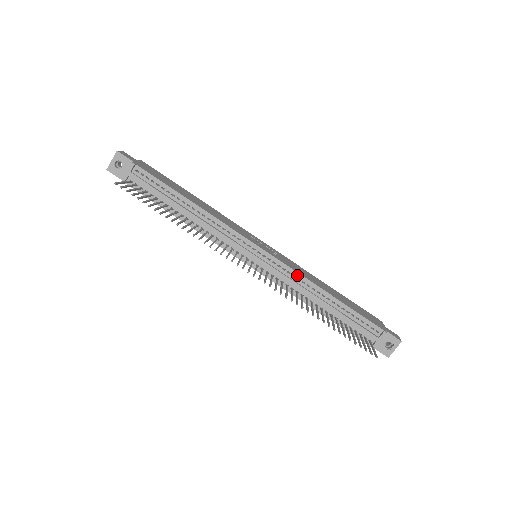
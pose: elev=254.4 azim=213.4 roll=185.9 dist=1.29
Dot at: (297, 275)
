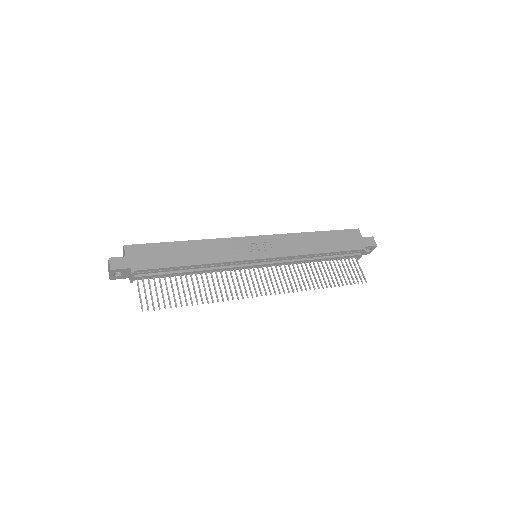
Dot at: (294, 257)
